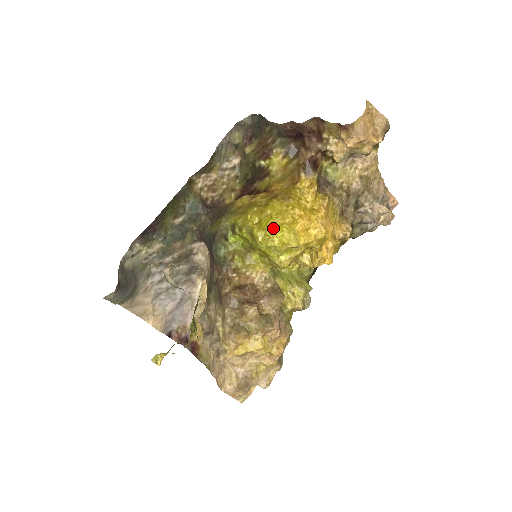
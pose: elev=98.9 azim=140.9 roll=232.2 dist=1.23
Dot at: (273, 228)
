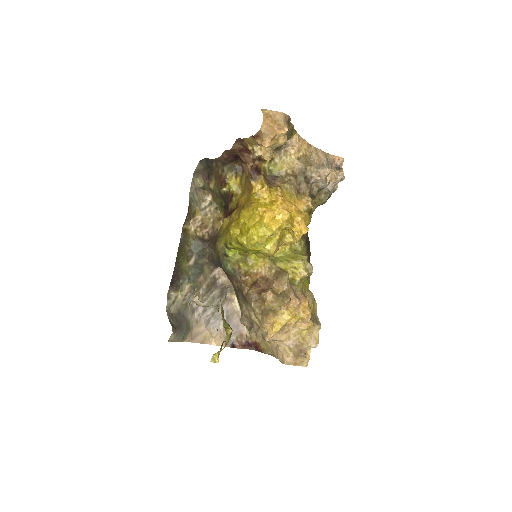
Dot at: (249, 231)
